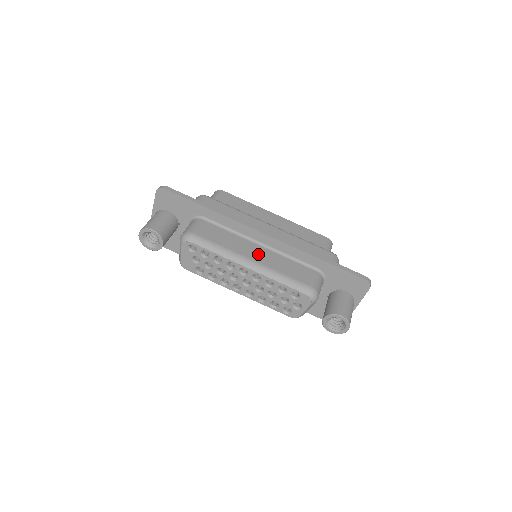
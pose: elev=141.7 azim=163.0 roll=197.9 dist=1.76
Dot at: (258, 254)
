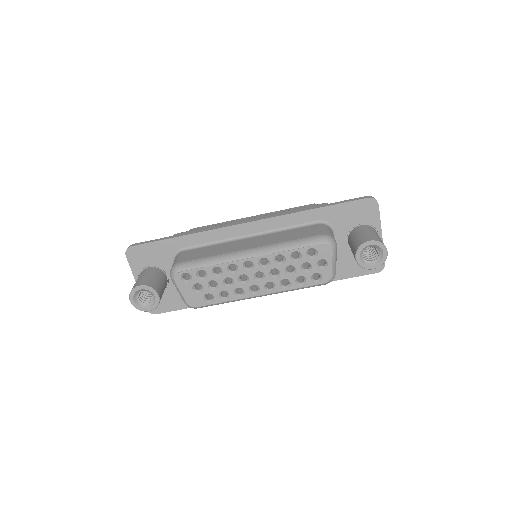
Dot at: (252, 243)
